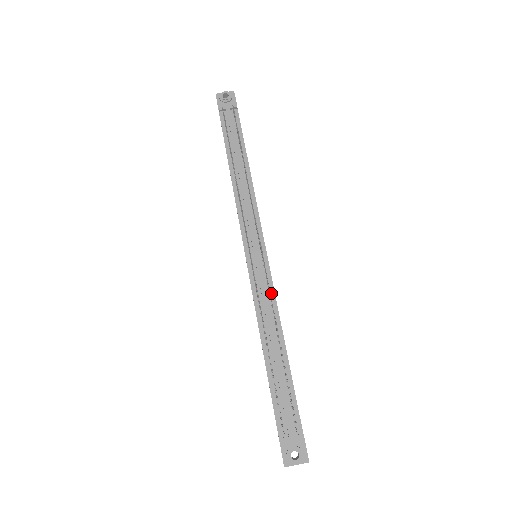
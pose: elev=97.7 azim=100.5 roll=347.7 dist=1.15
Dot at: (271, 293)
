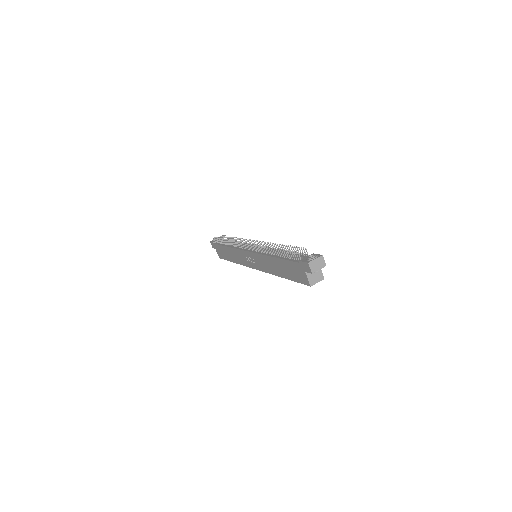
Dot at: occluded
